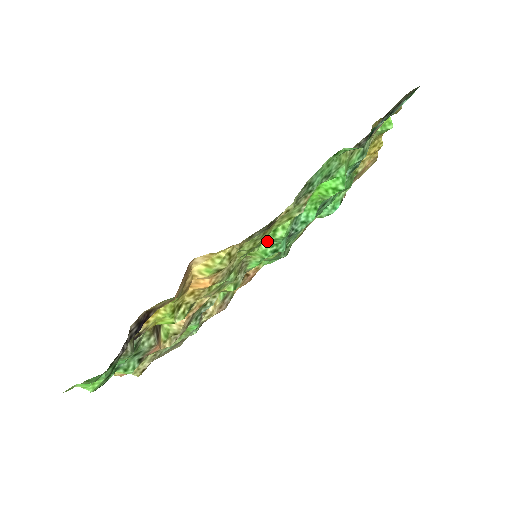
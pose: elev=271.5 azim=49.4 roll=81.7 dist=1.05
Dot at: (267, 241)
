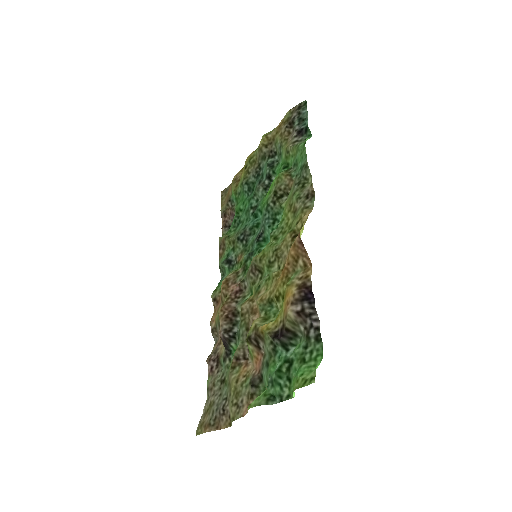
Dot at: (271, 232)
